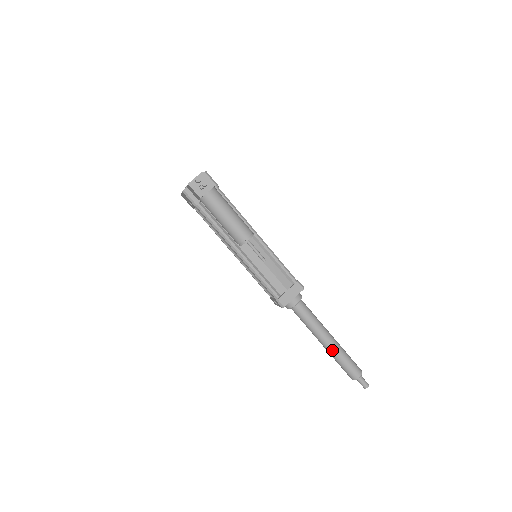
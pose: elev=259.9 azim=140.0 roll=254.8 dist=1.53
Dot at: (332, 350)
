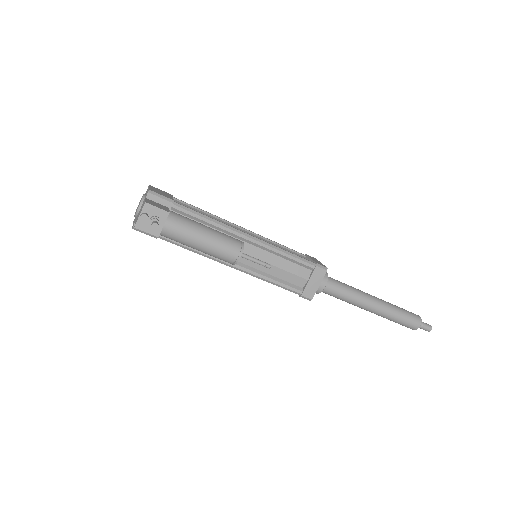
Dot at: (381, 314)
